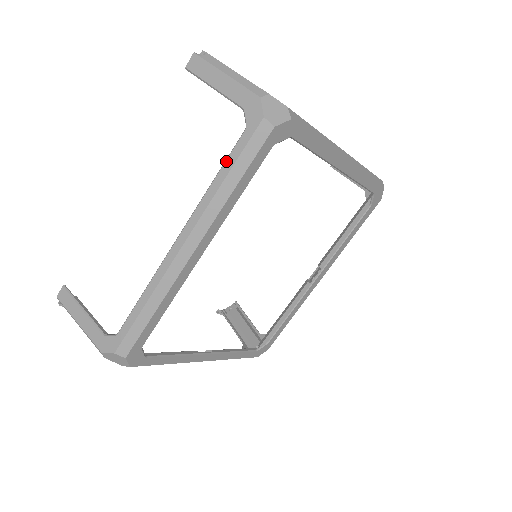
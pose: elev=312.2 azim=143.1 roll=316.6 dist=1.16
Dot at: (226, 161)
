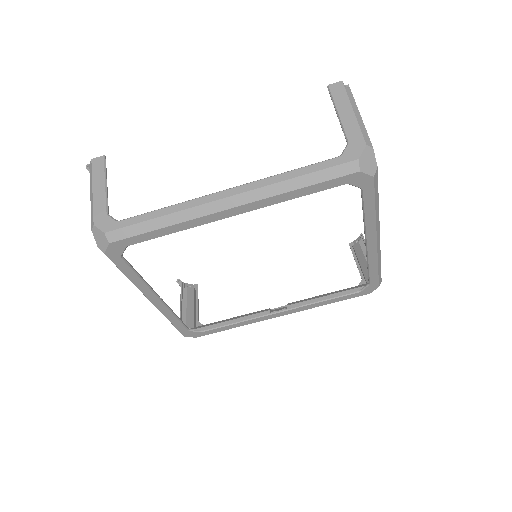
Dot at: (308, 166)
